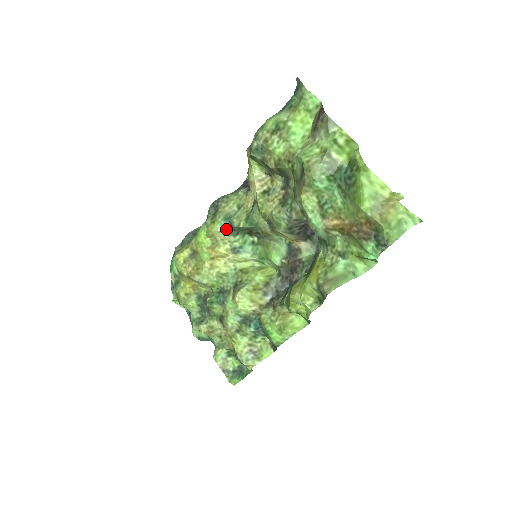
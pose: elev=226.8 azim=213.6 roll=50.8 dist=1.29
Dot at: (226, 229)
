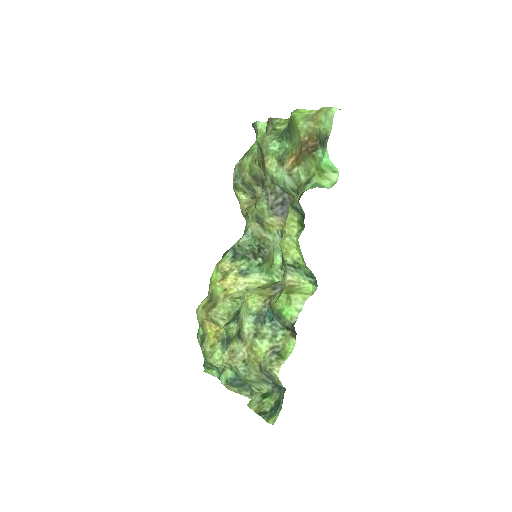
Dot at: (231, 257)
